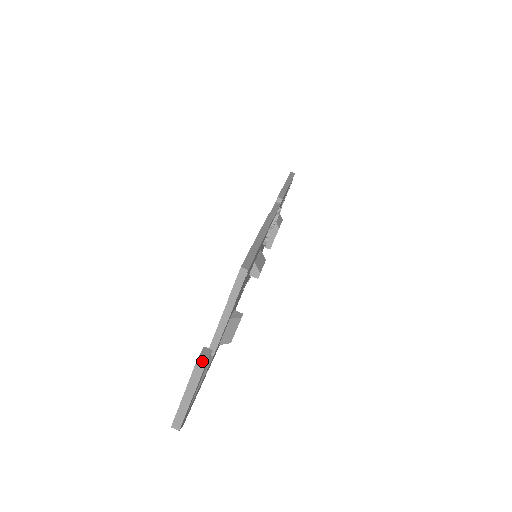
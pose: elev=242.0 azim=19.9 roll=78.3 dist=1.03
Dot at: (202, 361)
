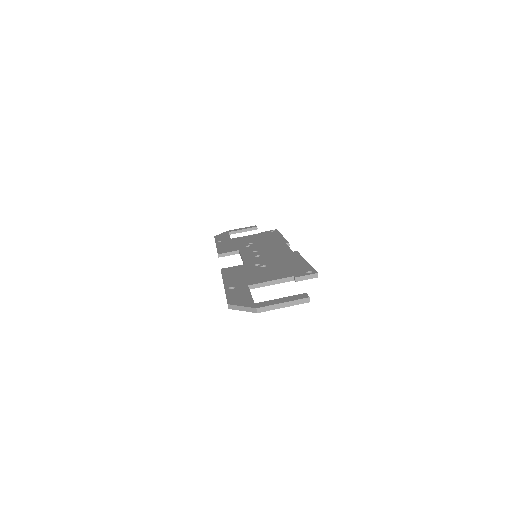
Dot at: occluded
